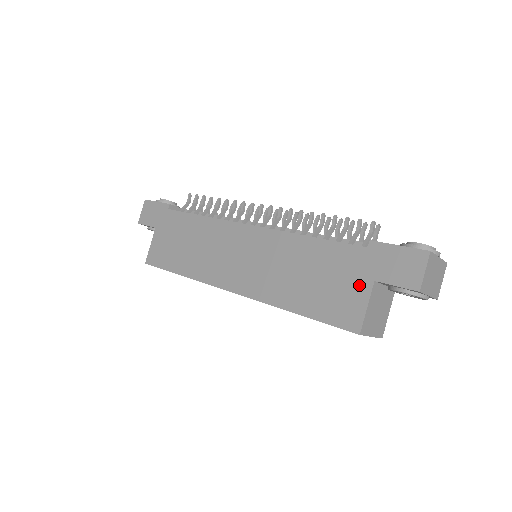
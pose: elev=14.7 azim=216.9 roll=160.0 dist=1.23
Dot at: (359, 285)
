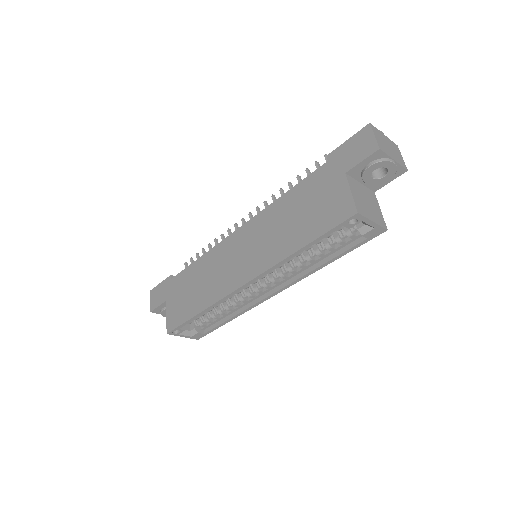
Dot at: (336, 186)
